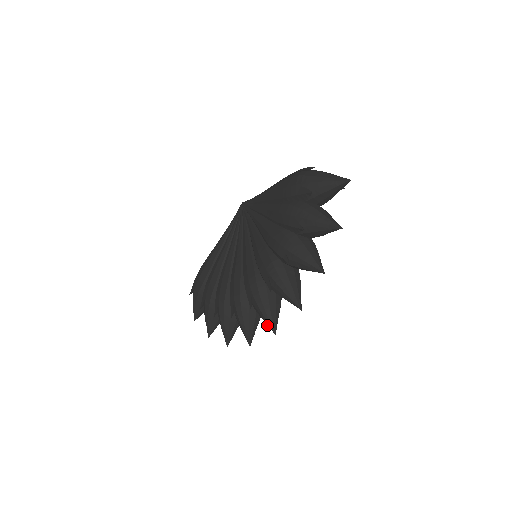
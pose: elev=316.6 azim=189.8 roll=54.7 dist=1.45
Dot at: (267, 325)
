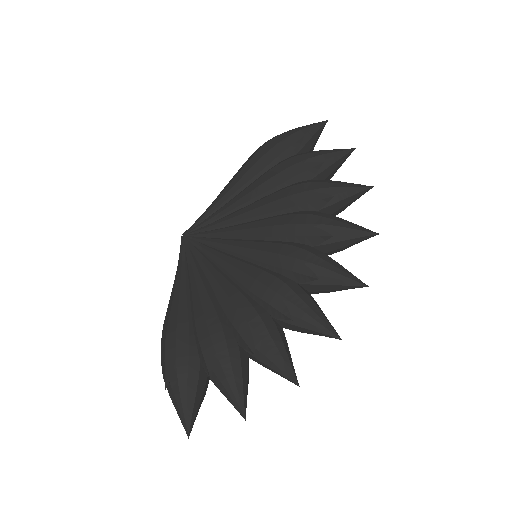
Dot at: (350, 285)
